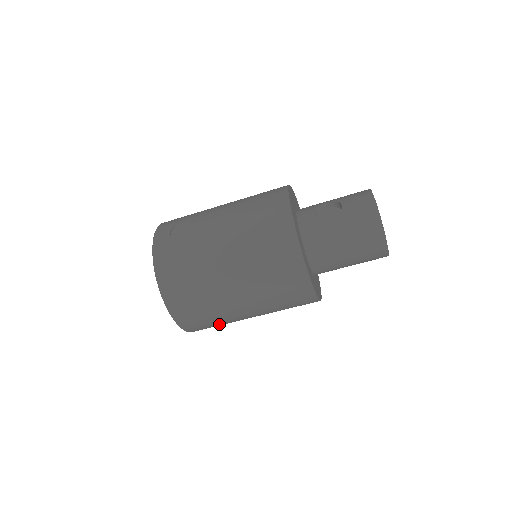
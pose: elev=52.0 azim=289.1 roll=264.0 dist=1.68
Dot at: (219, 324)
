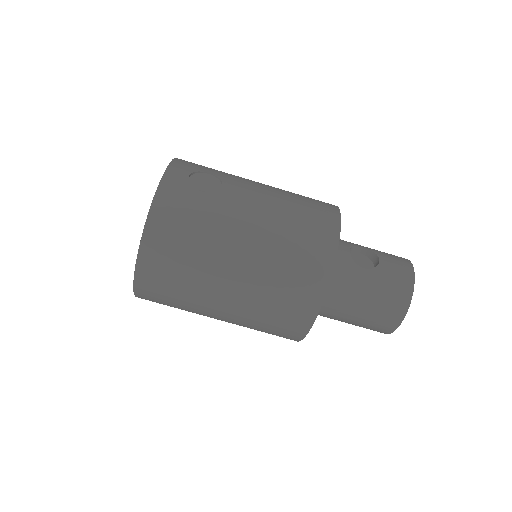
Dot at: (176, 306)
